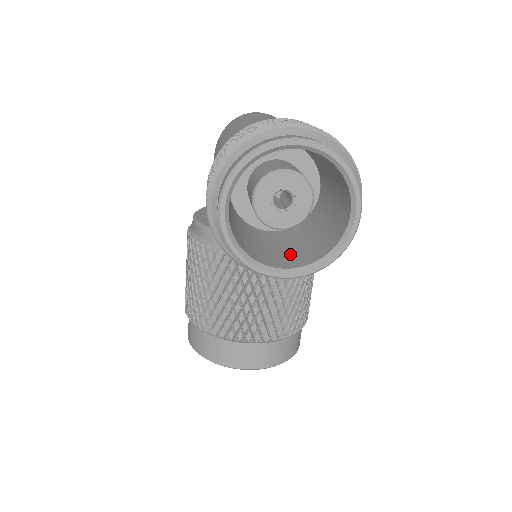
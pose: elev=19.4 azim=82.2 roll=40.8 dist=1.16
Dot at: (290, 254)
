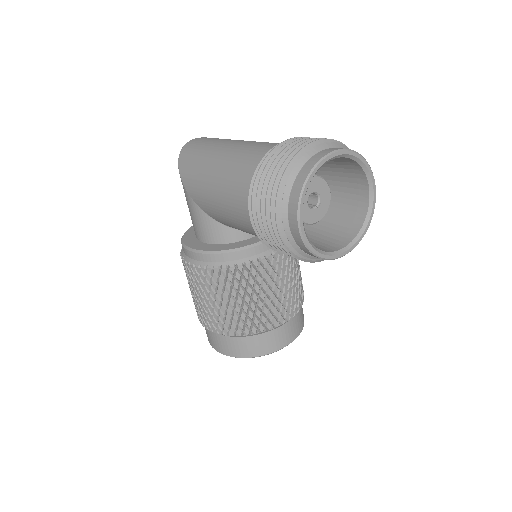
Dot at: (330, 237)
